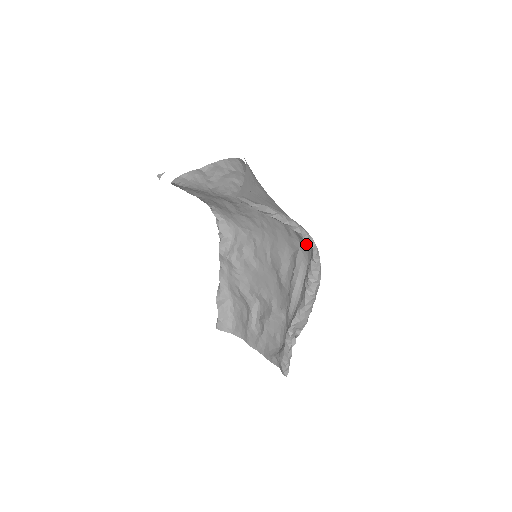
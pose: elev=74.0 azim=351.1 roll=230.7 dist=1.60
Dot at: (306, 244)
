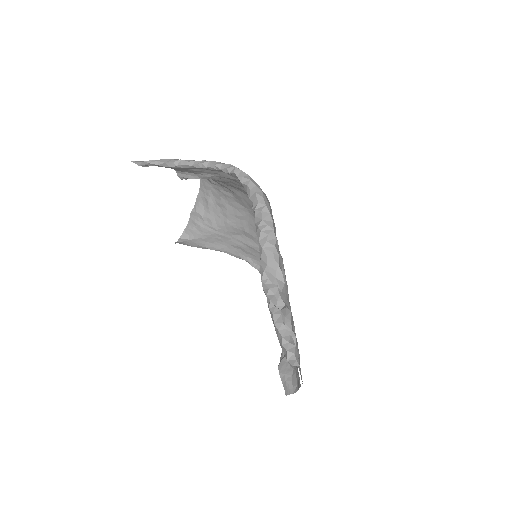
Dot at: occluded
